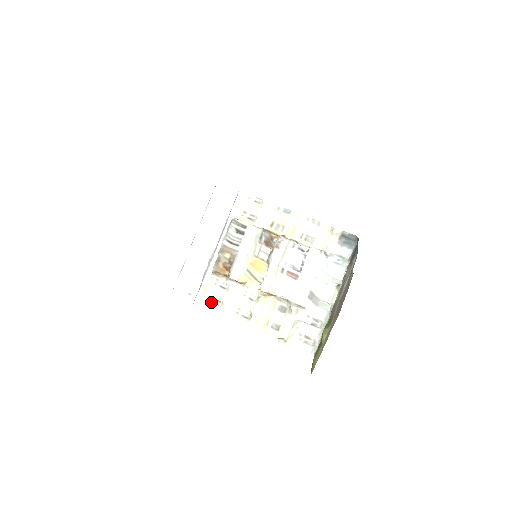
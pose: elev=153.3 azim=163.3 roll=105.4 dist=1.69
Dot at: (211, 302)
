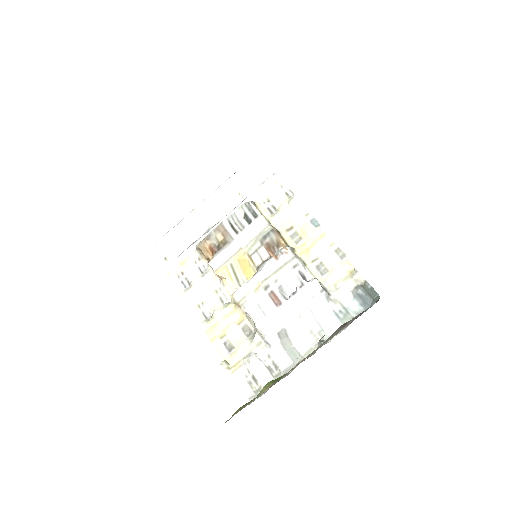
Dot at: (181, 279)
